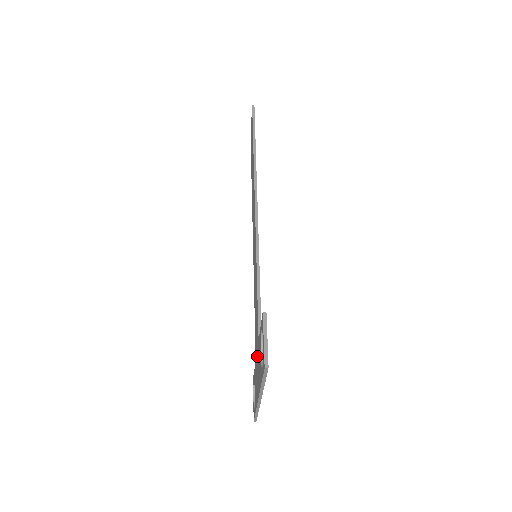
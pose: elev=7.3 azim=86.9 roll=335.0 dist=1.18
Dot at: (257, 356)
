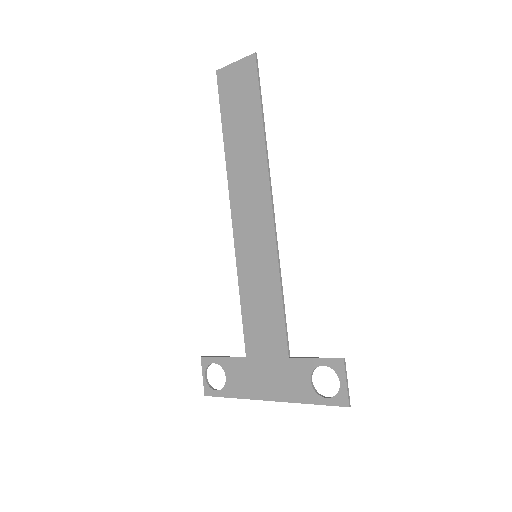
Dot at: (271, 364)
